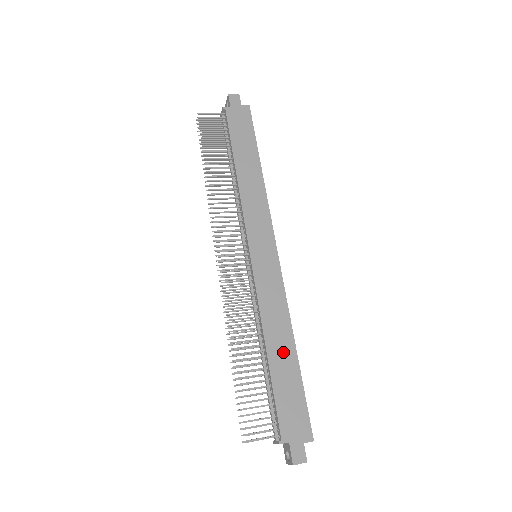
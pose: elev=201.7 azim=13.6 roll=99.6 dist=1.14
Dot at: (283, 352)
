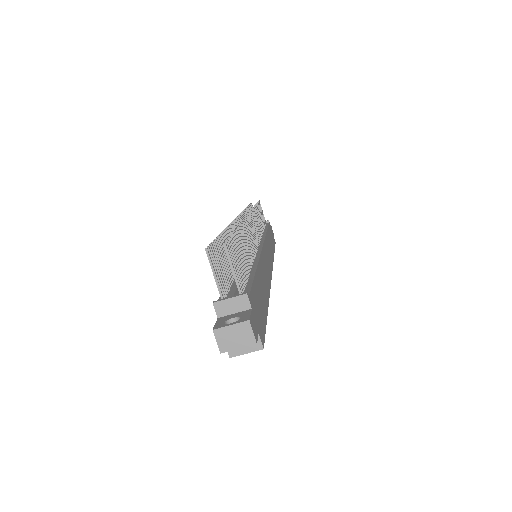
Dot at: (263, 288)
